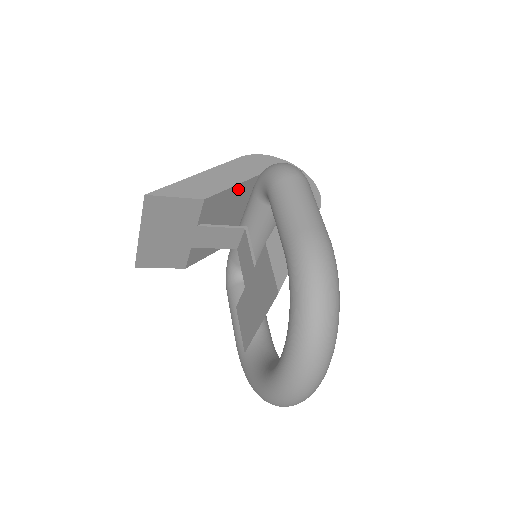
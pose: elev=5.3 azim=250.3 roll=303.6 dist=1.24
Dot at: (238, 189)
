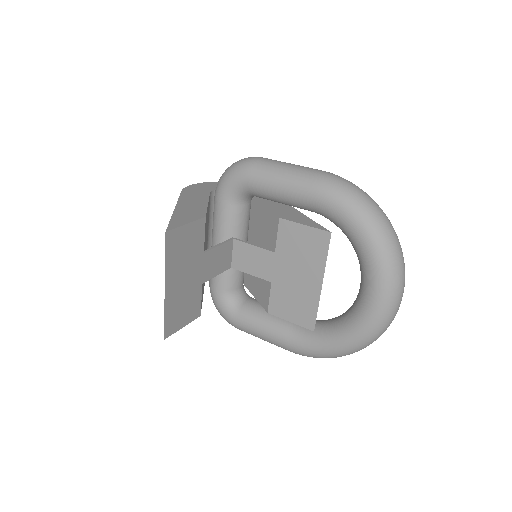
Dot at: occluded
